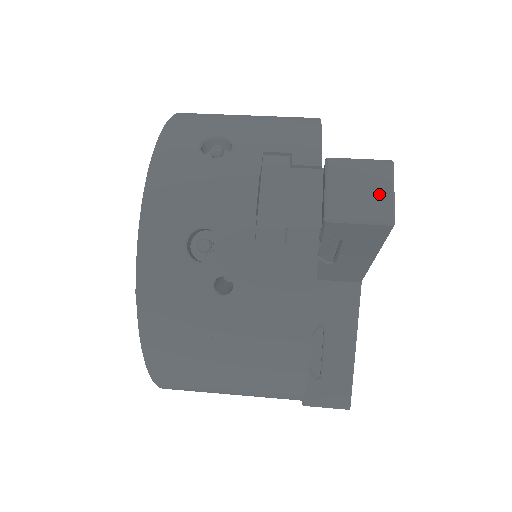
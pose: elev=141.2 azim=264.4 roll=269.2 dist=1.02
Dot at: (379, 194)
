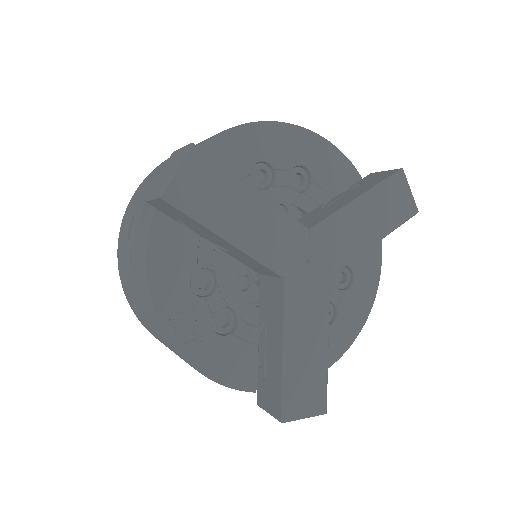
Dot at: (169, 173)
